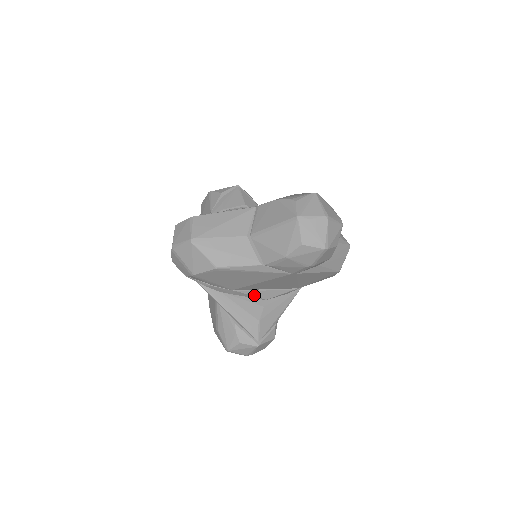
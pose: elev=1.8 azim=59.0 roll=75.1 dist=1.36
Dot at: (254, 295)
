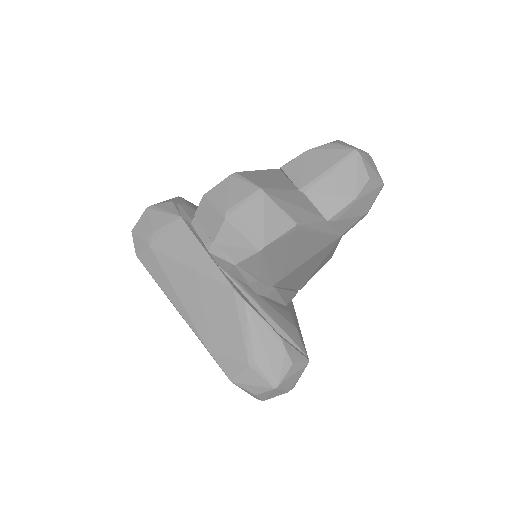
Dot at: (282, 297)
